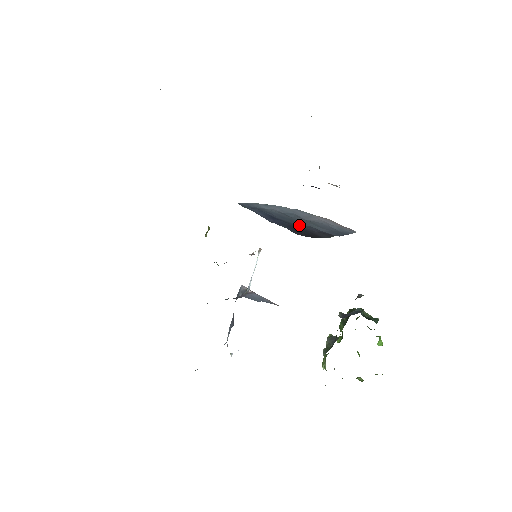
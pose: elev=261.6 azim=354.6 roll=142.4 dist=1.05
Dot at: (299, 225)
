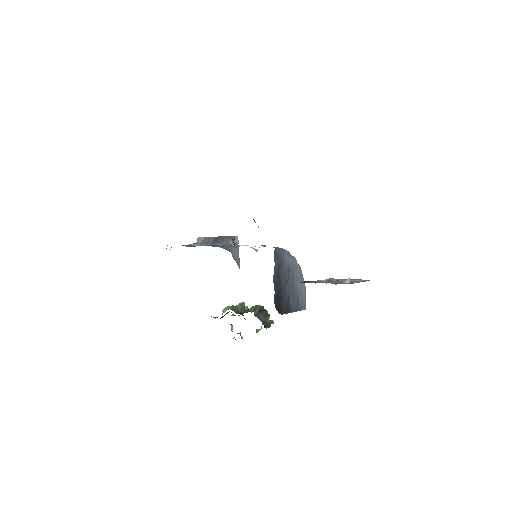
Dot at: (284, 290)
